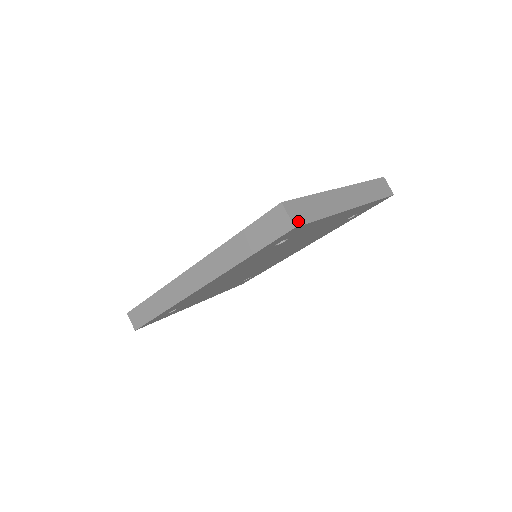
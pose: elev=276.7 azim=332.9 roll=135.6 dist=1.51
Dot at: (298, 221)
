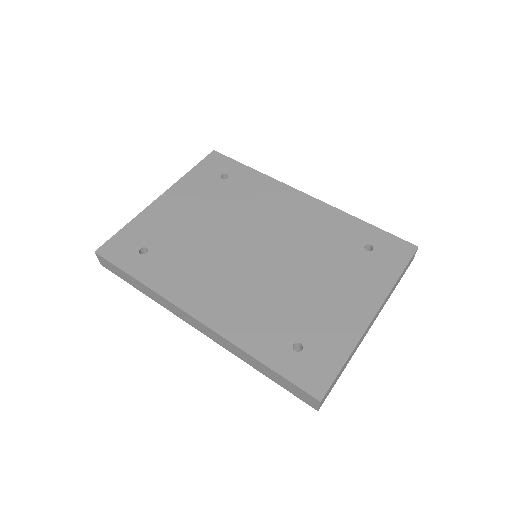
Dot at: (323, 402)
